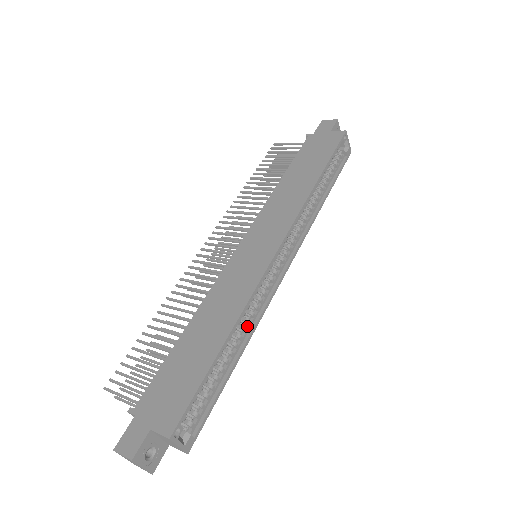
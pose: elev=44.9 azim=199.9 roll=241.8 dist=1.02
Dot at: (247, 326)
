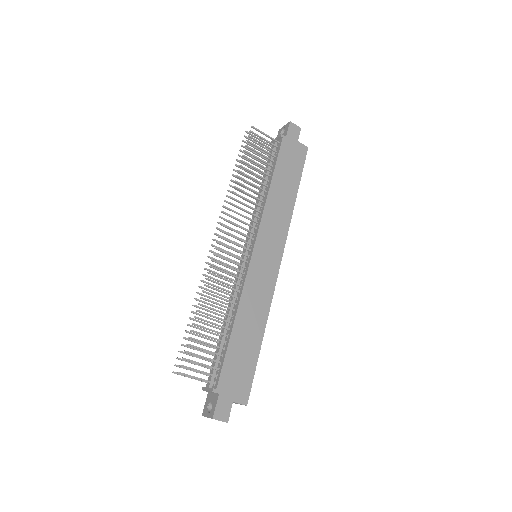
Dot at: occluded
